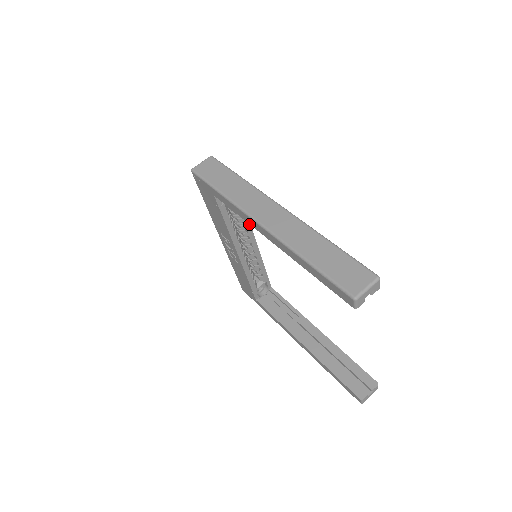
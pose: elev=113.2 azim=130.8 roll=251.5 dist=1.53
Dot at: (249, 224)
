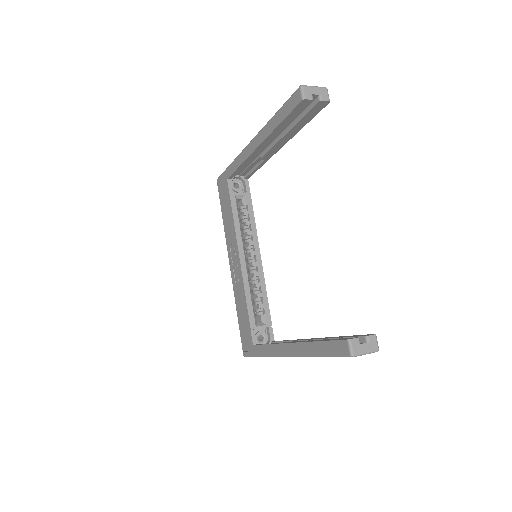
Dot at: (255, 232)
